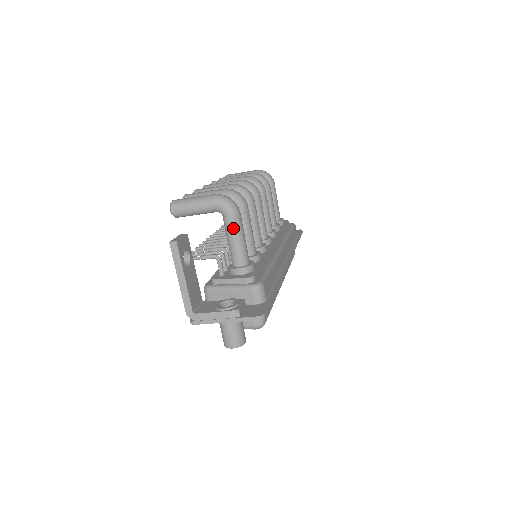
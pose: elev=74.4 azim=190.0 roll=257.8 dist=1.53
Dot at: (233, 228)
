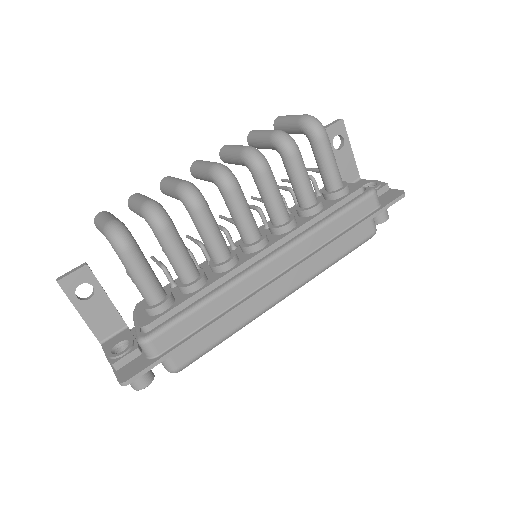
Dot at: (125, 266)
